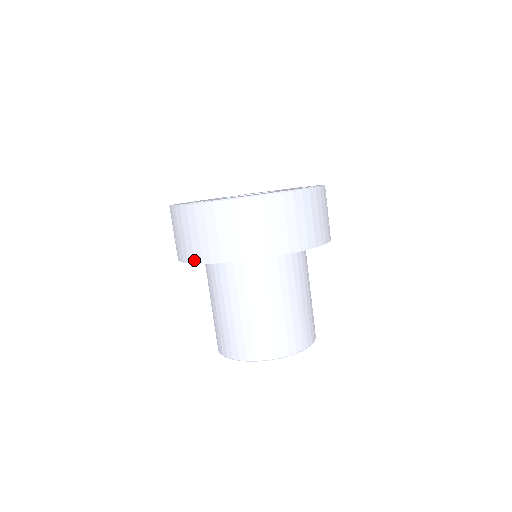
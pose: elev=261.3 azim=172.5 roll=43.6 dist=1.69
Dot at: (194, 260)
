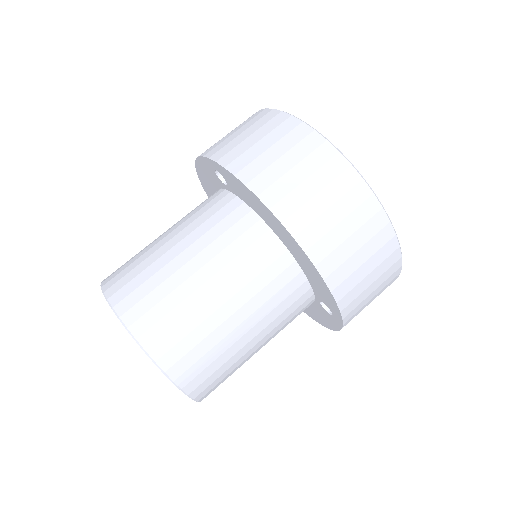
Dot at: (213, 154)
